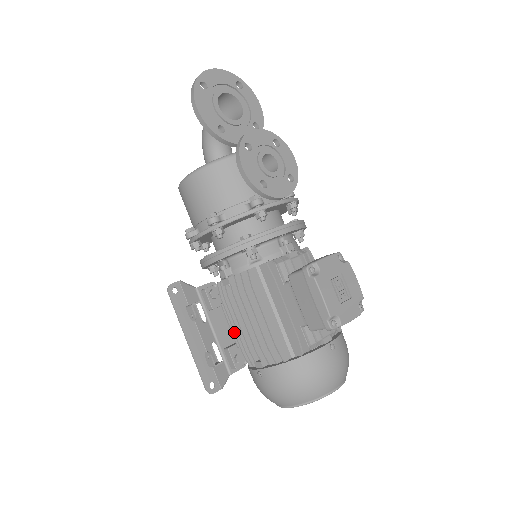
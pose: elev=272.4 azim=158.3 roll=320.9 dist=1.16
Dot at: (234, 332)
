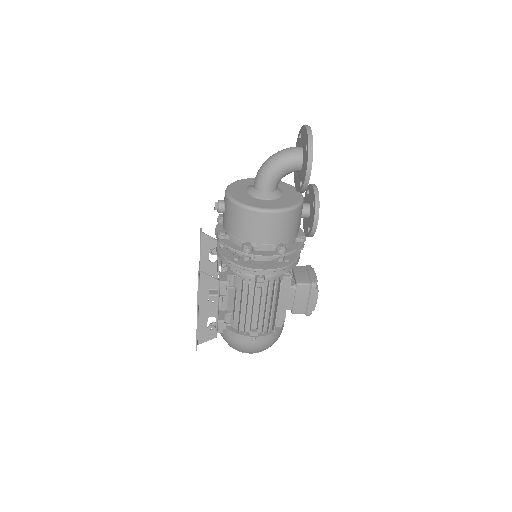
Dot at: (241, 313)
